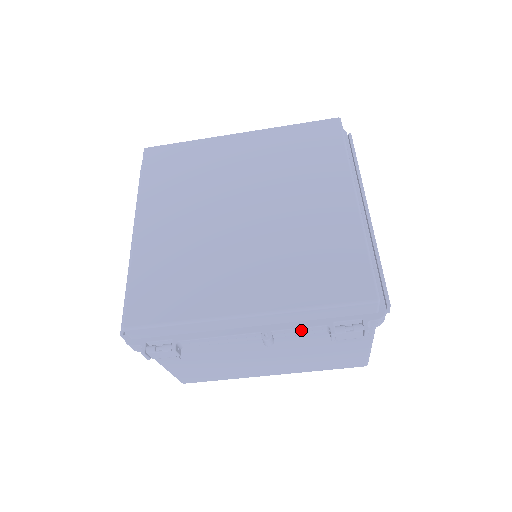
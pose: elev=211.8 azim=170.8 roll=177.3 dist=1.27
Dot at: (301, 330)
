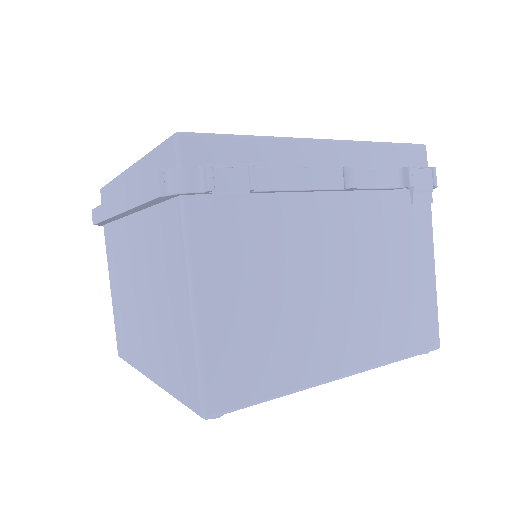
Dot at: (377, 175)
